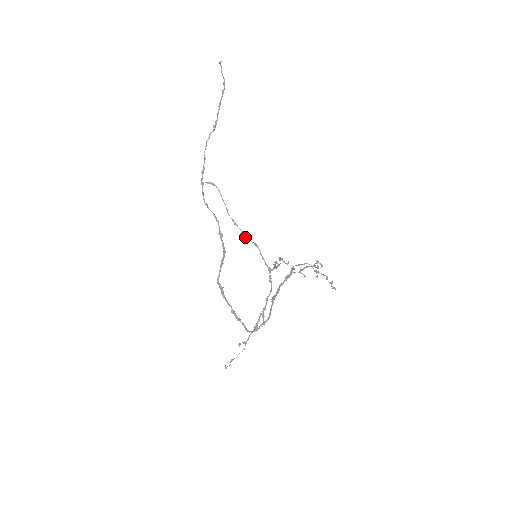
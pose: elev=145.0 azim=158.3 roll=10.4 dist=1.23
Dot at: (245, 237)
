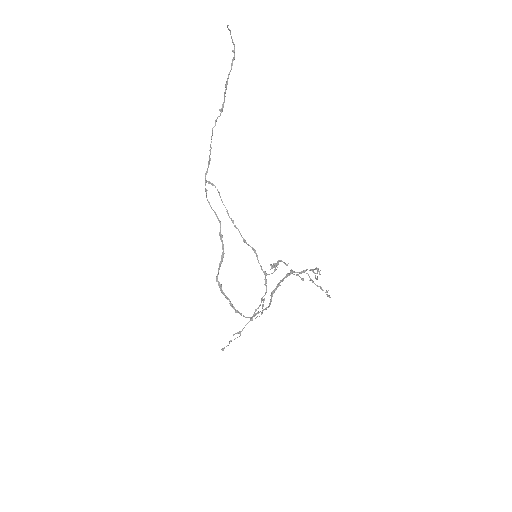
Dot at: (244, 241)
